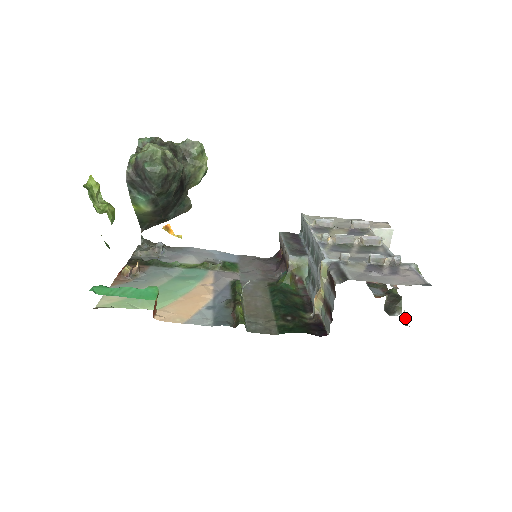
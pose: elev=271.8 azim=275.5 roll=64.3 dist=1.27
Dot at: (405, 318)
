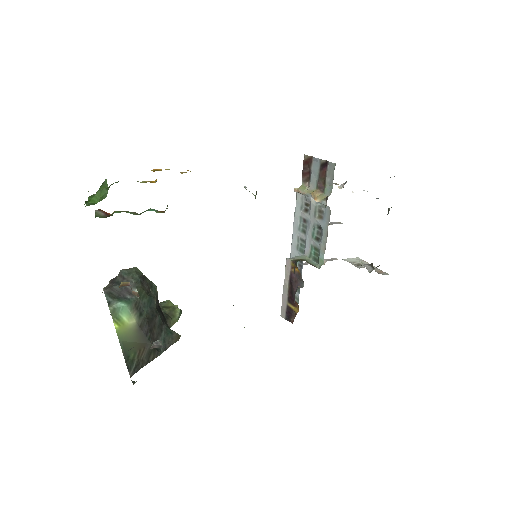
Dot at: occluded
